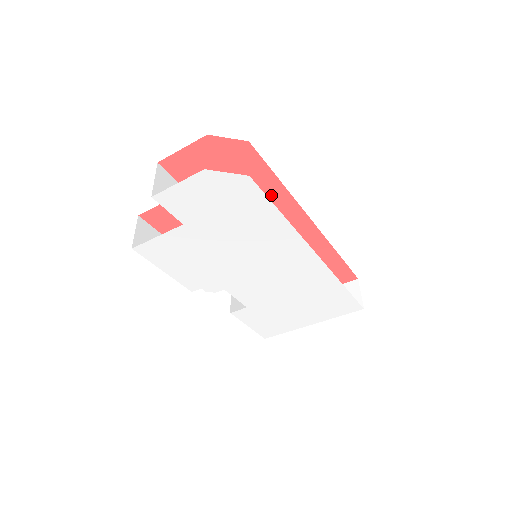
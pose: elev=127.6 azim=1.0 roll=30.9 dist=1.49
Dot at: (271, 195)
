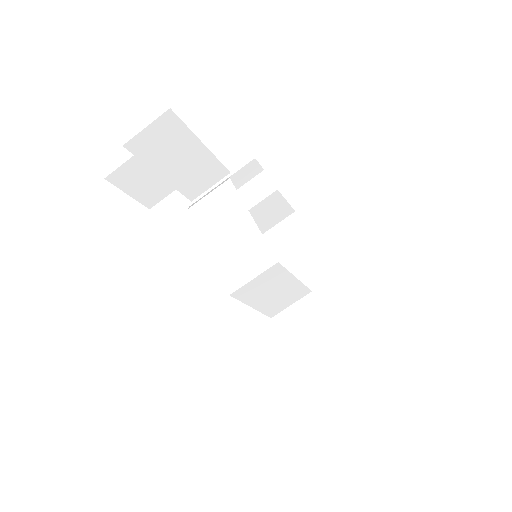
Dot at: occluded
